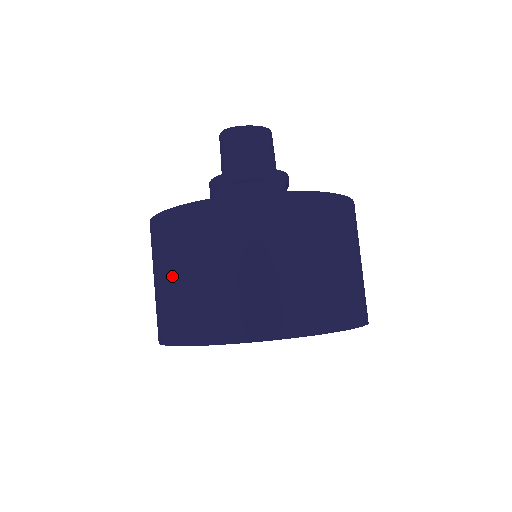
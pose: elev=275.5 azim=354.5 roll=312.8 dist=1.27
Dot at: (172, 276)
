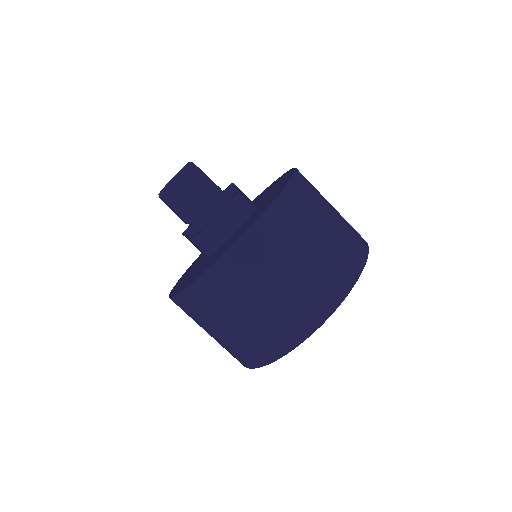
Dot at: occluded
